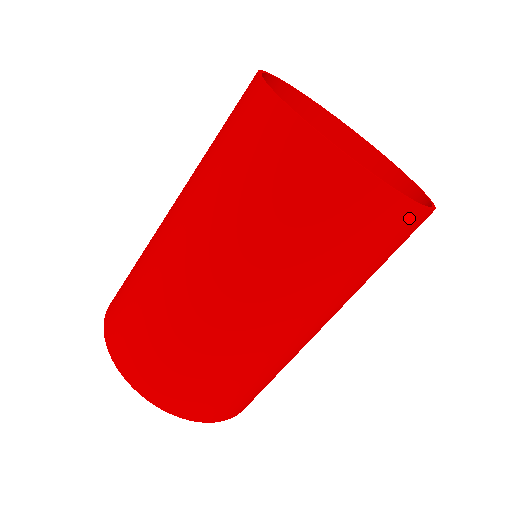
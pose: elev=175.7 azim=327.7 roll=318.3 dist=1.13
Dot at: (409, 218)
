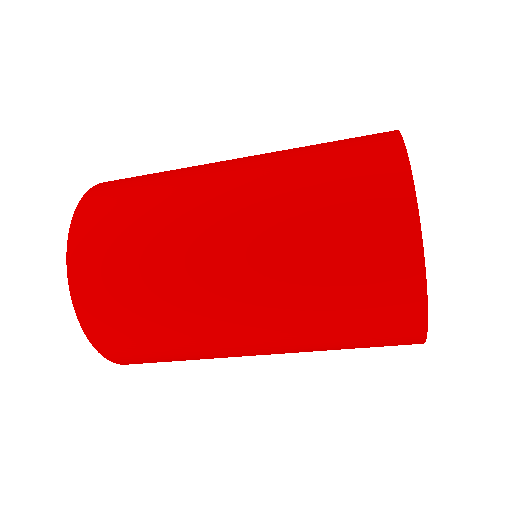
Dot at: occluded
